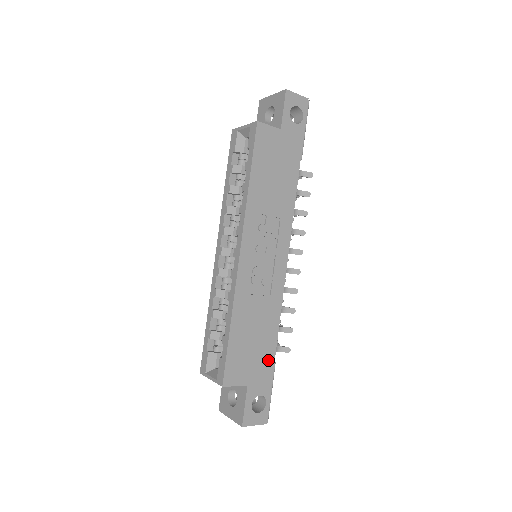
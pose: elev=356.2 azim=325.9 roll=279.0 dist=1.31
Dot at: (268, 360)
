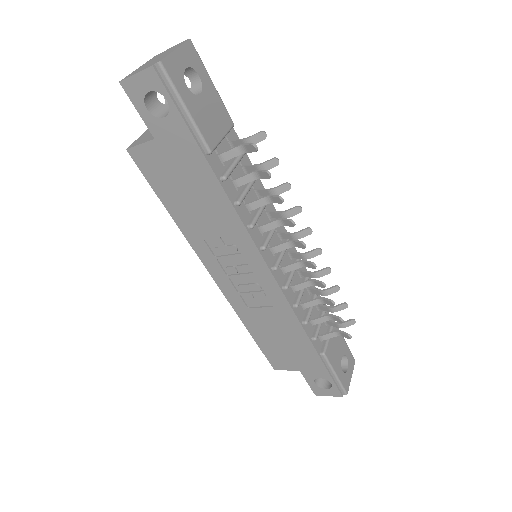
Dot at: (310, 354)
